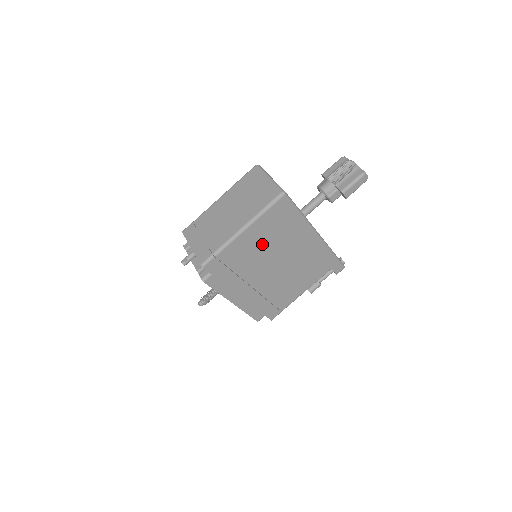
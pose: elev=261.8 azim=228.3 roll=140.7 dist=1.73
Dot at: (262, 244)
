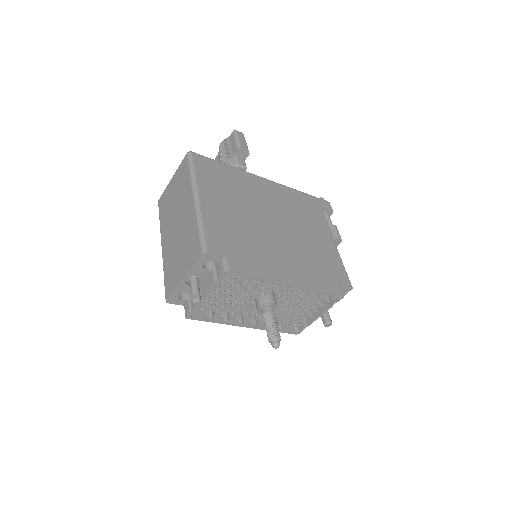
Dot at: (232, 204)
